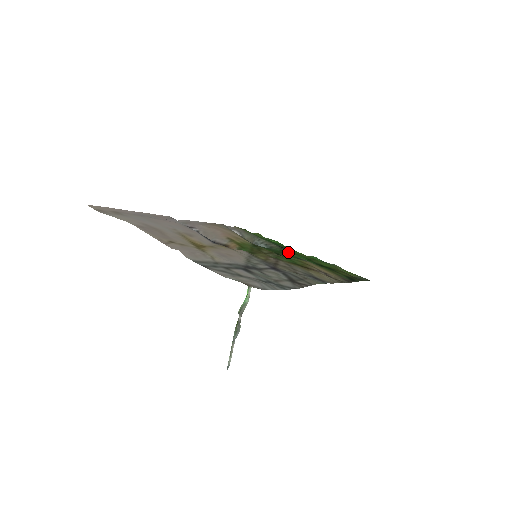
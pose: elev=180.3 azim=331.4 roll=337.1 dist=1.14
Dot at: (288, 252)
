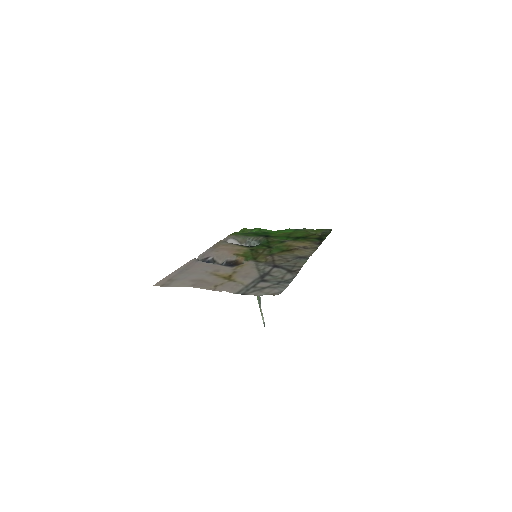
Dot at: (272, 239)
